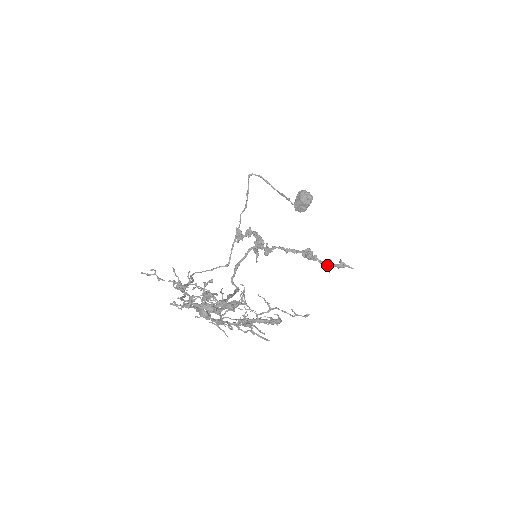
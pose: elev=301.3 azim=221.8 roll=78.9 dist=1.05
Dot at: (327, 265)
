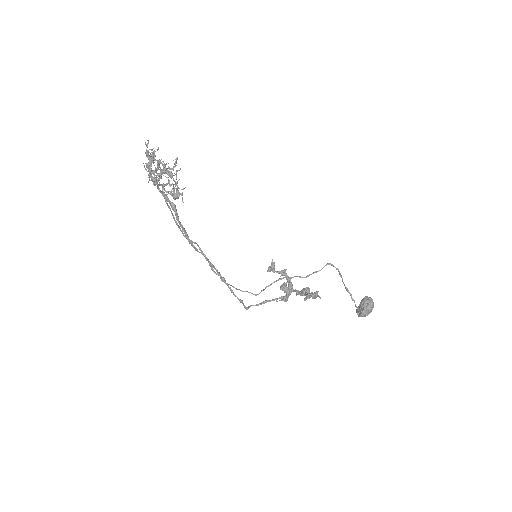
Dot at: (307, 295)
